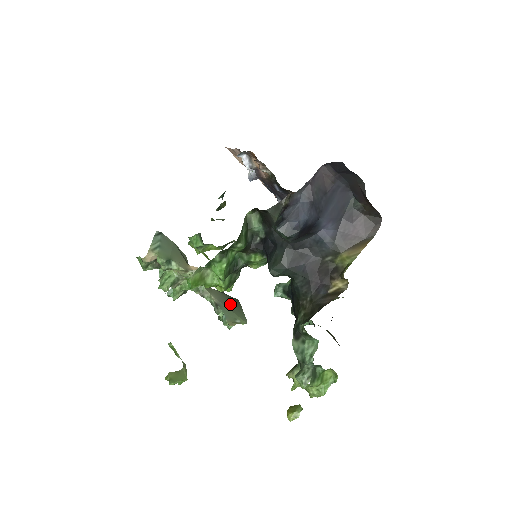
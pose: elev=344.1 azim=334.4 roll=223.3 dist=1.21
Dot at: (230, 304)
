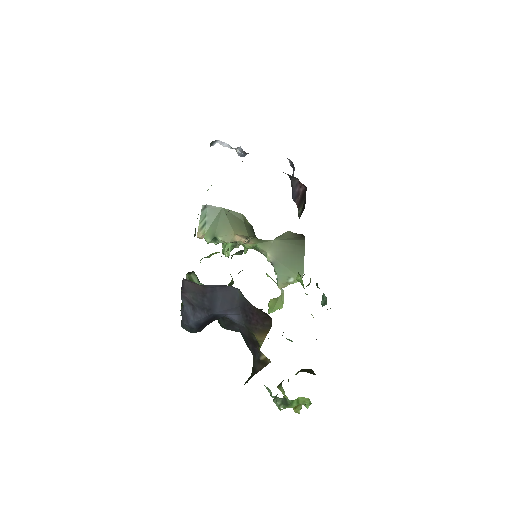
Dot at: (289, 256)
